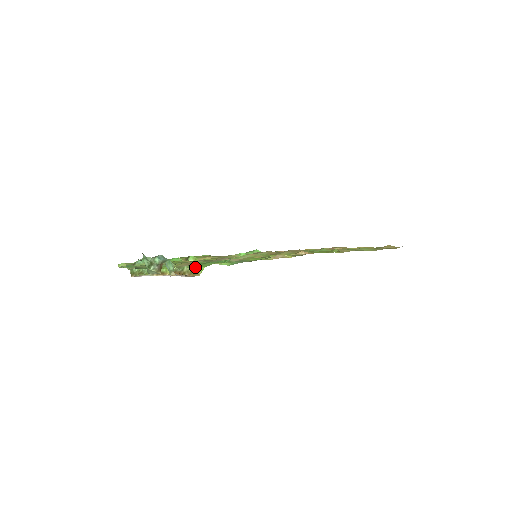
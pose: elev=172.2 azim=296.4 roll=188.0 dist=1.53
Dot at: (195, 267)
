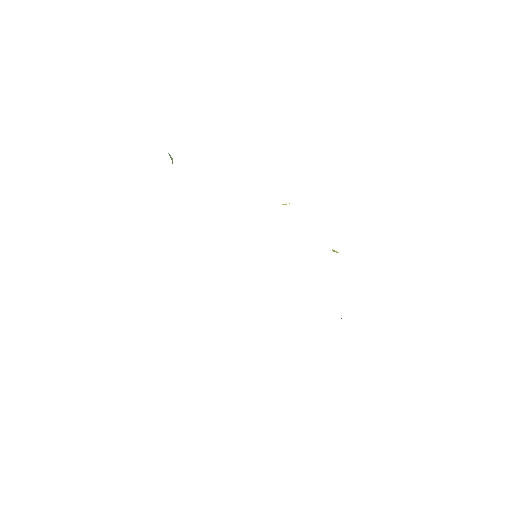
Dot at: occluded
